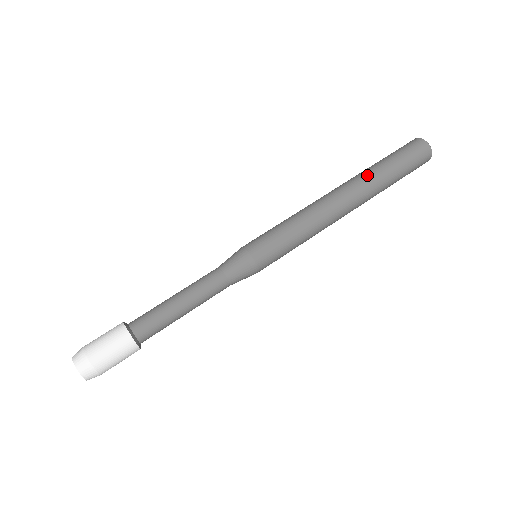
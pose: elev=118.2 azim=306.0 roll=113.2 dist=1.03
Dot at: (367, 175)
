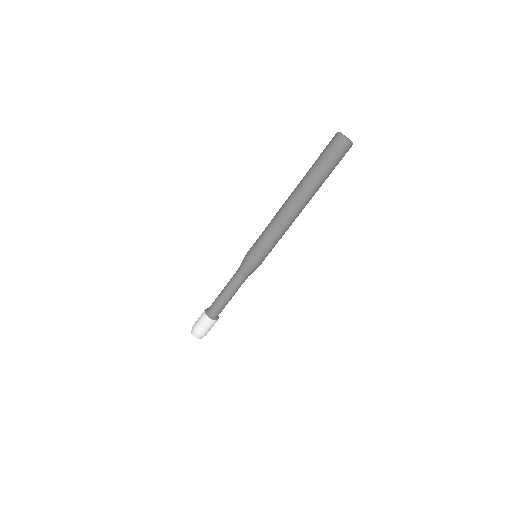
Dot at: (308, 185)
